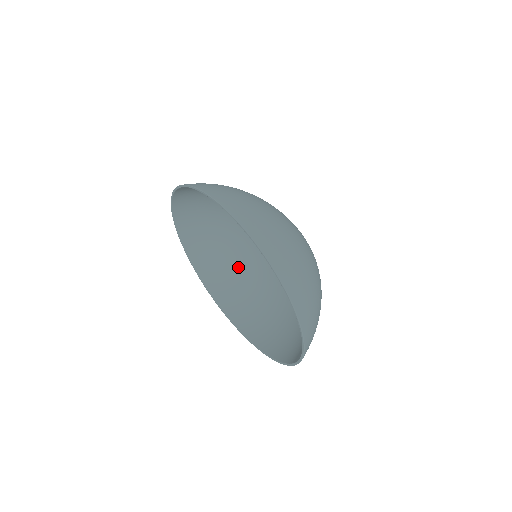
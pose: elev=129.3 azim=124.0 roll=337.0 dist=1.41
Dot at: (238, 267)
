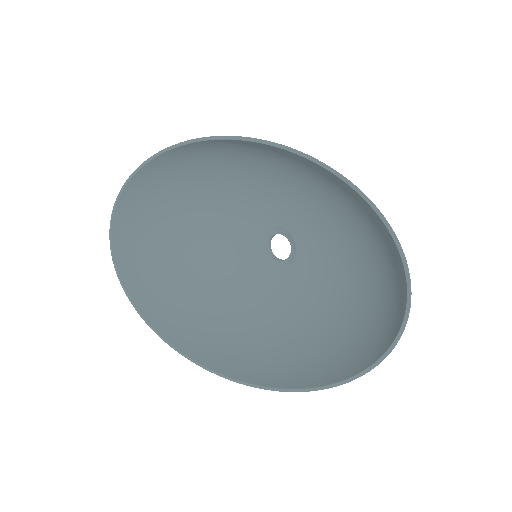
Dot at: (196, 293)
